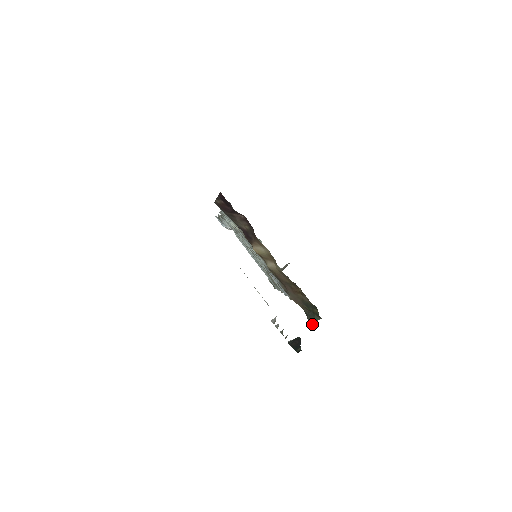
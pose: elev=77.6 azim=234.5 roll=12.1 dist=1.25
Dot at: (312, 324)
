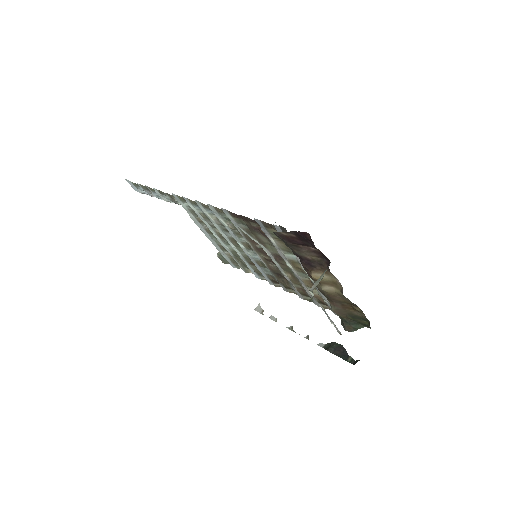
Dot at: (353, 331)
